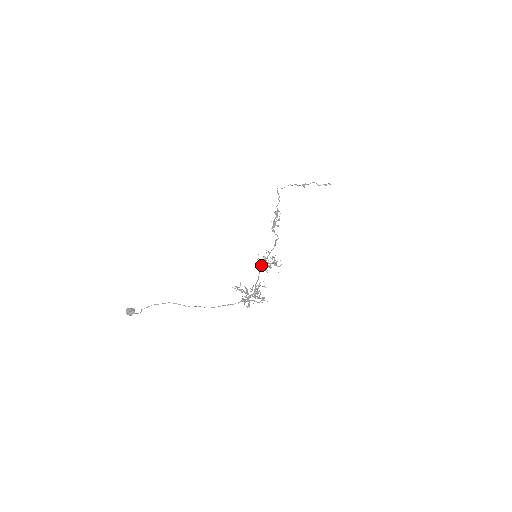
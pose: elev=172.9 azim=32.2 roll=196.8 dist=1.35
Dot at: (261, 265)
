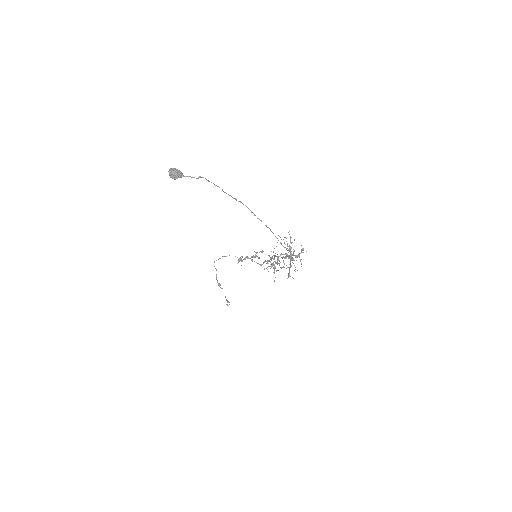
Dot at: (275, 255)
